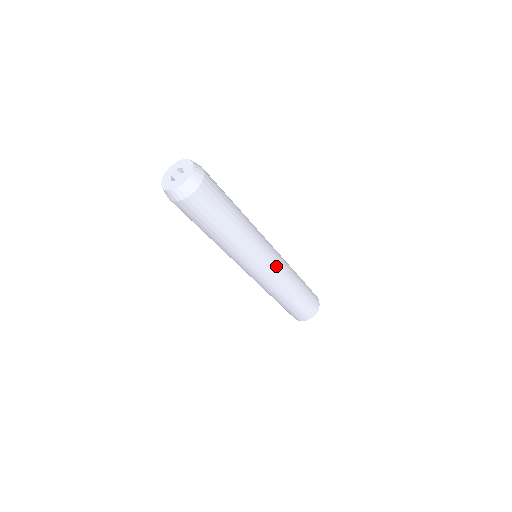
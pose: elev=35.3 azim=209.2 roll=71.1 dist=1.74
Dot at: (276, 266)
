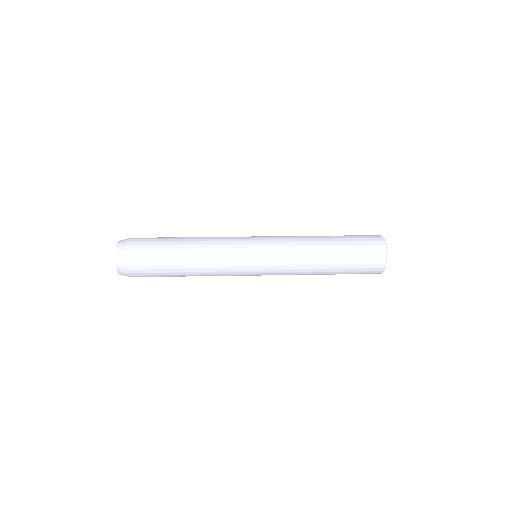
Dot at: occluded
